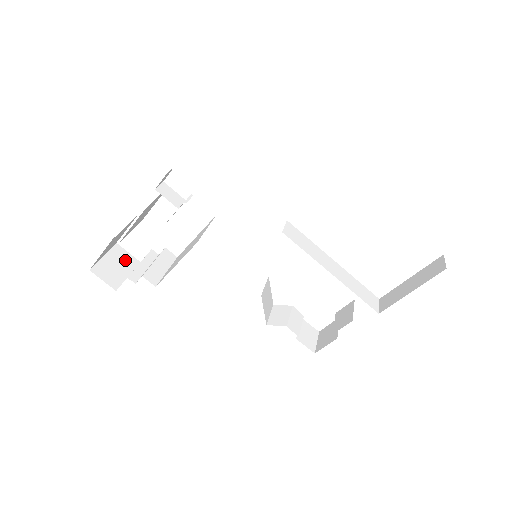
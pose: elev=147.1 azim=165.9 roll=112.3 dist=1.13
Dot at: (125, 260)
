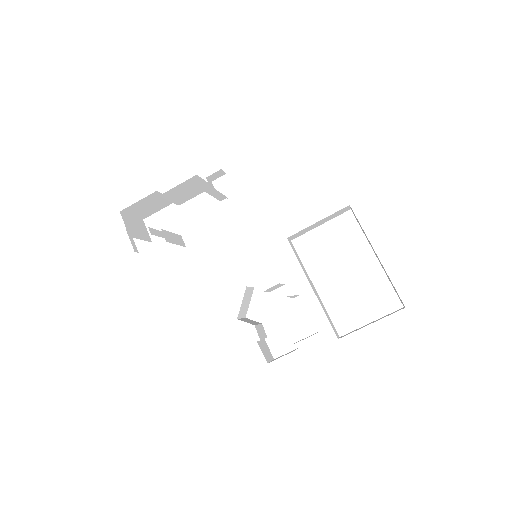
Dot at: (143, 231)
